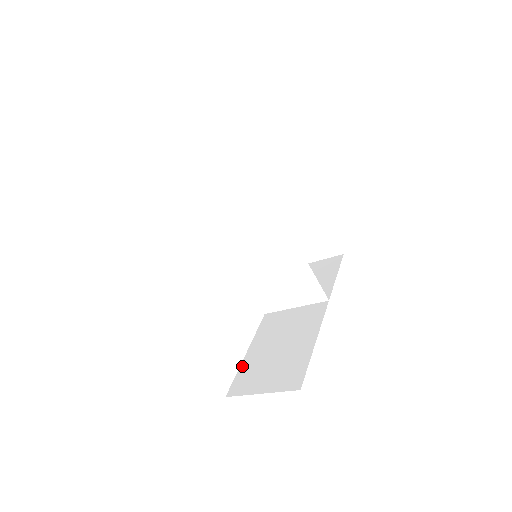
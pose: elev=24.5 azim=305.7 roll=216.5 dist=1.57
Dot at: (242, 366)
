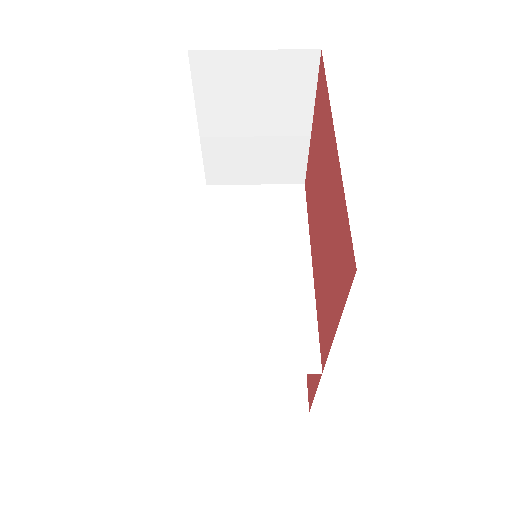
Dot at: occluded
